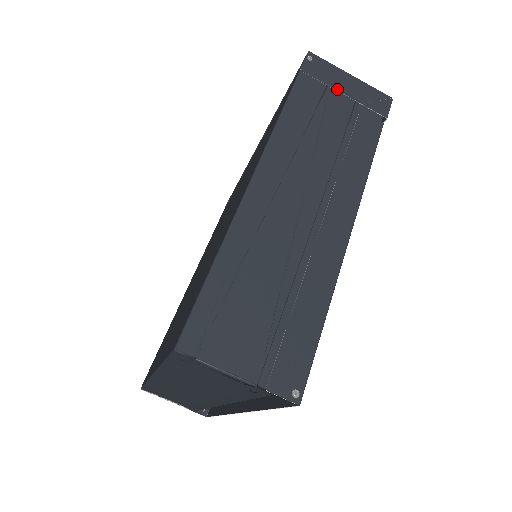
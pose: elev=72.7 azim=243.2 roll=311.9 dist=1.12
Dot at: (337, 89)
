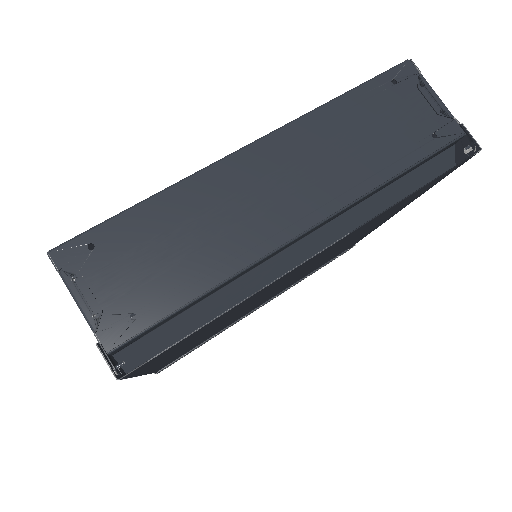
Dot at: occluded
